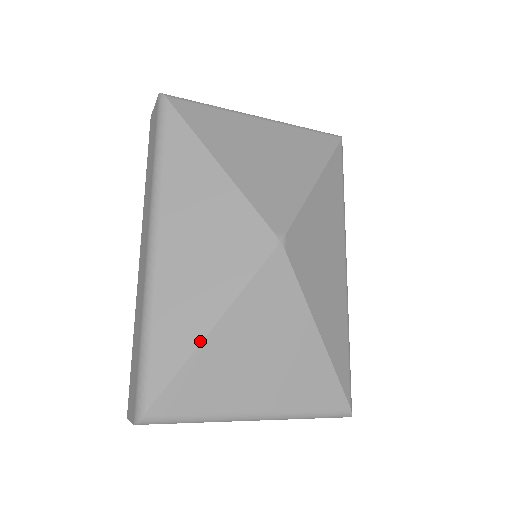
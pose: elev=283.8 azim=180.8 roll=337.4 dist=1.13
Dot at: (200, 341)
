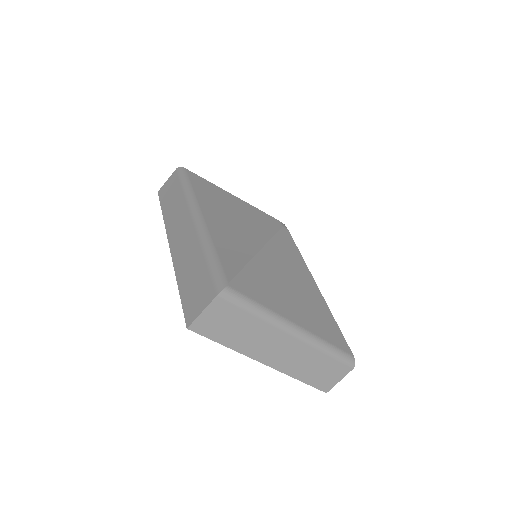
Dot at: (254, 254)
